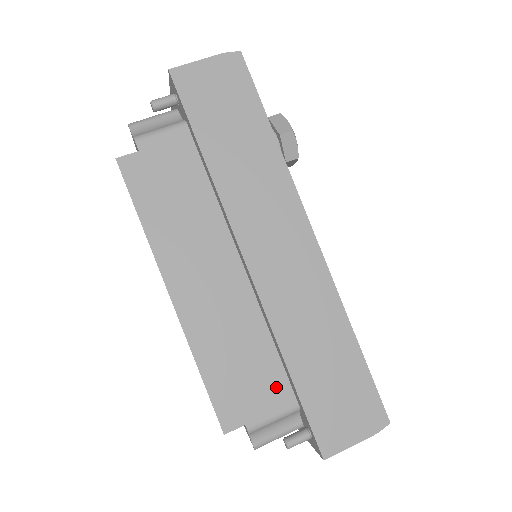
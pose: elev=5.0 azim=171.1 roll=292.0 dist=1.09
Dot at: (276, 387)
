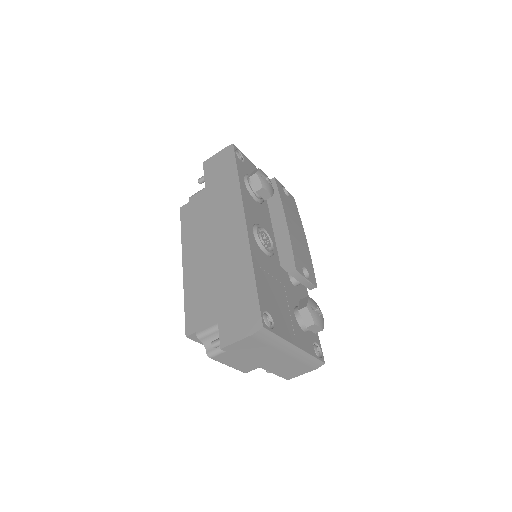
Dot at: (215, 310)
